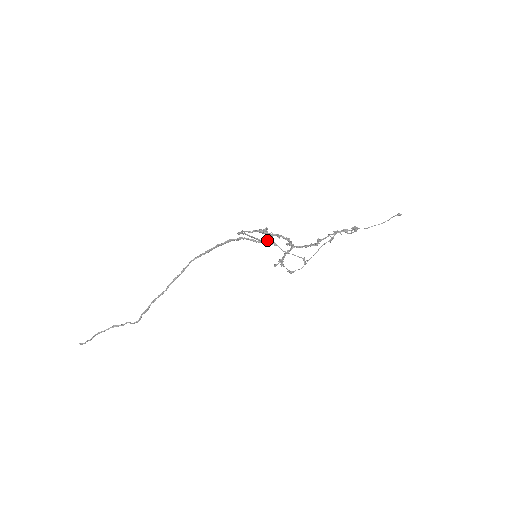
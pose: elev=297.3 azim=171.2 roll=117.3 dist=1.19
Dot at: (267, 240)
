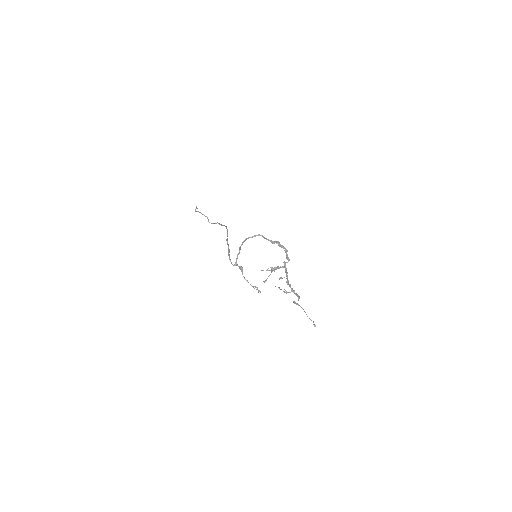
Dot at: (239, 266)
